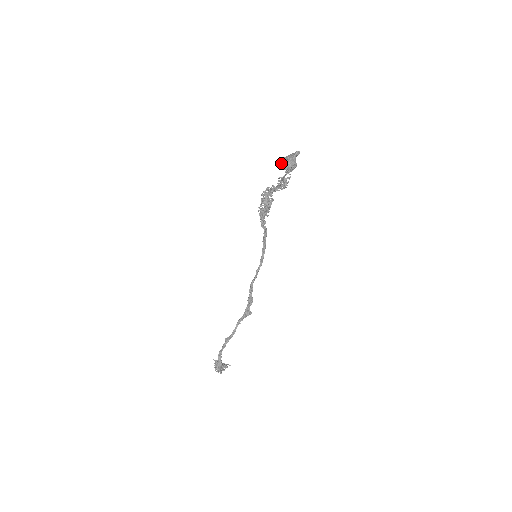
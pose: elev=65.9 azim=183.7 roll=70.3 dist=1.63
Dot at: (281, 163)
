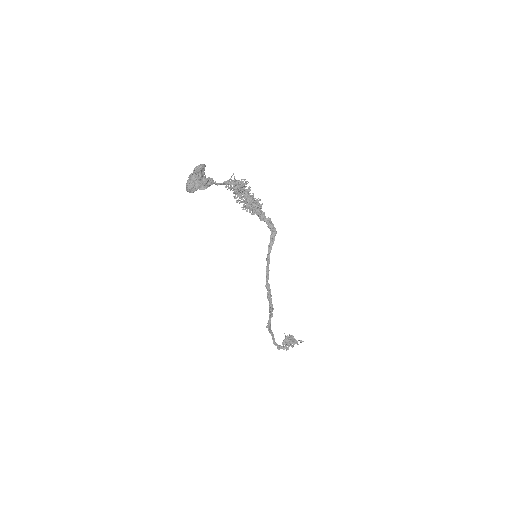
Dot at: occluded
